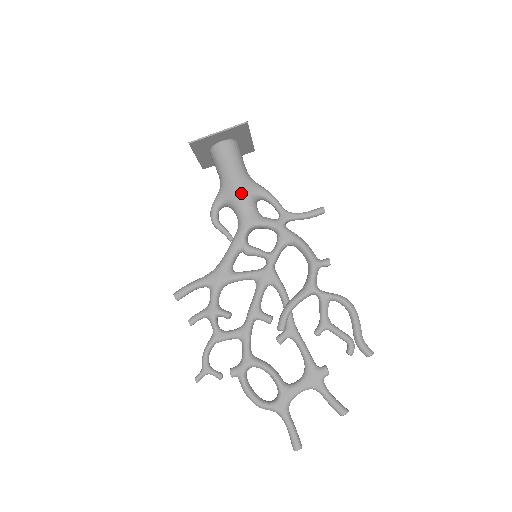
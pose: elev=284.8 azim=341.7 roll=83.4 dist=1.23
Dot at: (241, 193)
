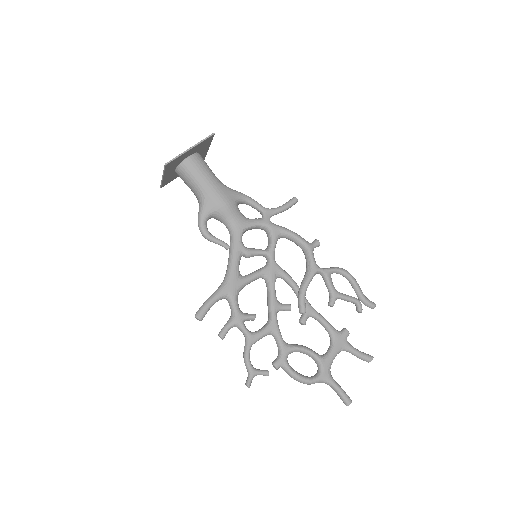
Dot at: (226, 202)
